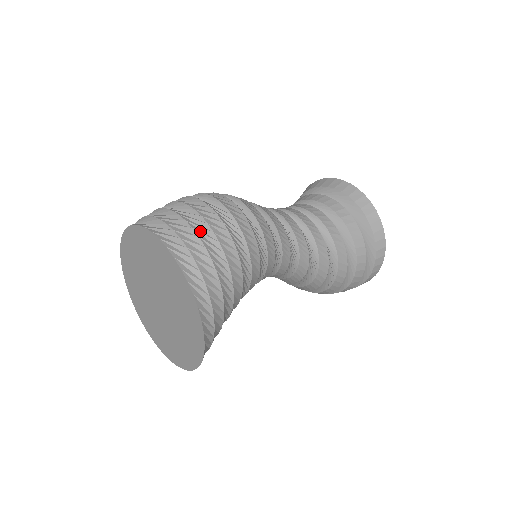
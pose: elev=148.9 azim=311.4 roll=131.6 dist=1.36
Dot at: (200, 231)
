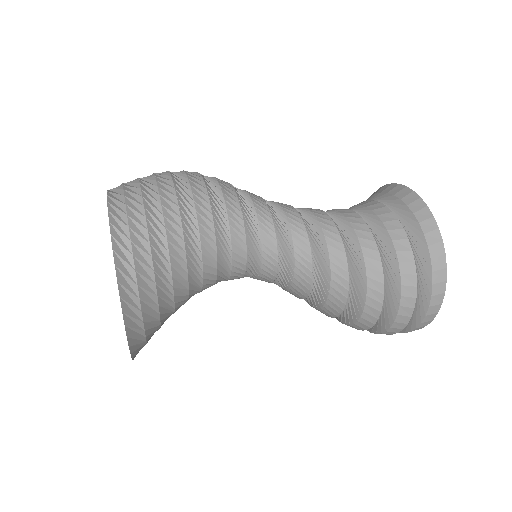
Dot at: occluded
